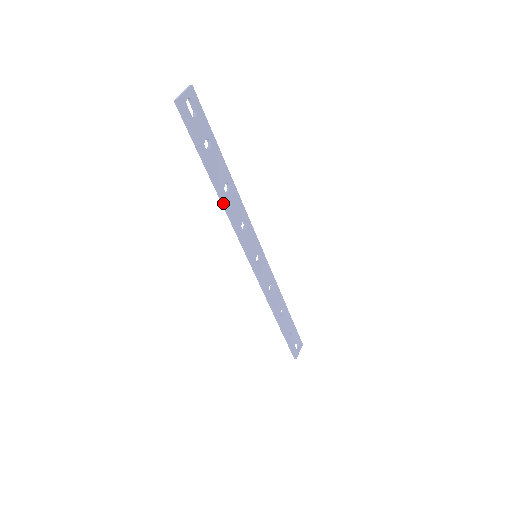
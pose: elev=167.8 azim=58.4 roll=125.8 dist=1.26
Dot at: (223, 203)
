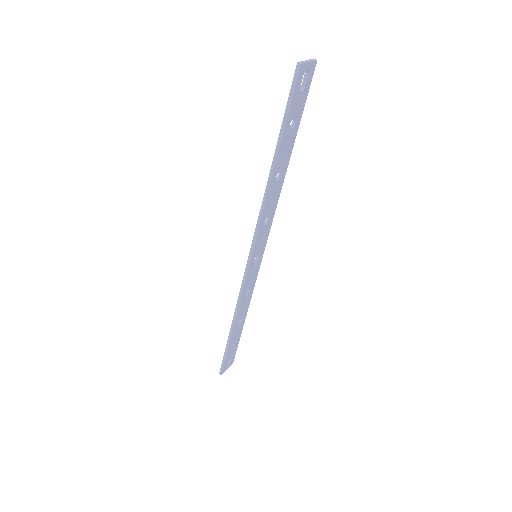
Dot at: (268, 188)
